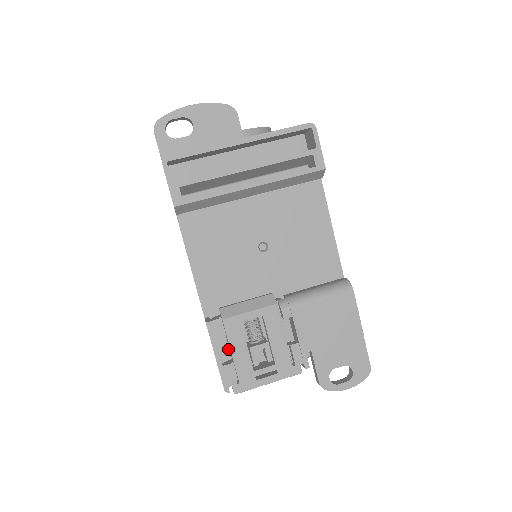
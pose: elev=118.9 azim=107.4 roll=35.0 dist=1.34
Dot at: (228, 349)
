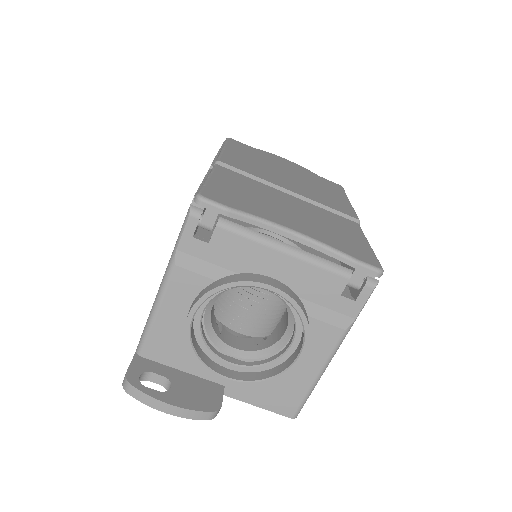
Dot at: occluded
